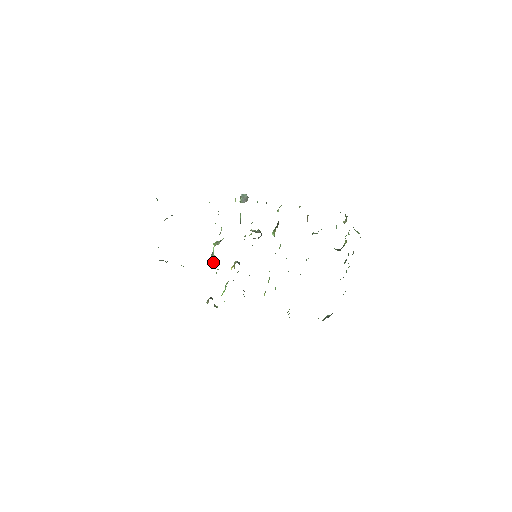
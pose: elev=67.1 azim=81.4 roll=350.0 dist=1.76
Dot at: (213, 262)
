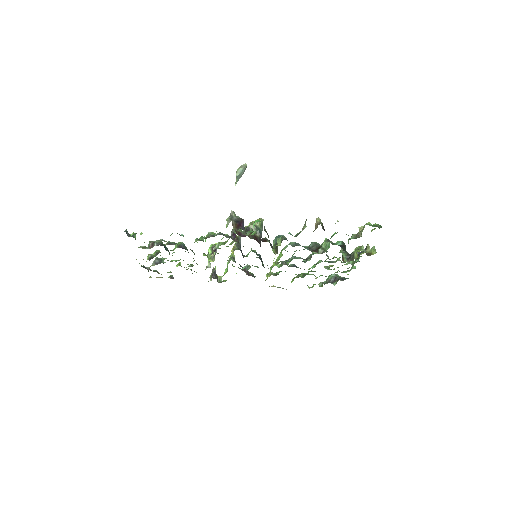
Dot at: (210, 265)
